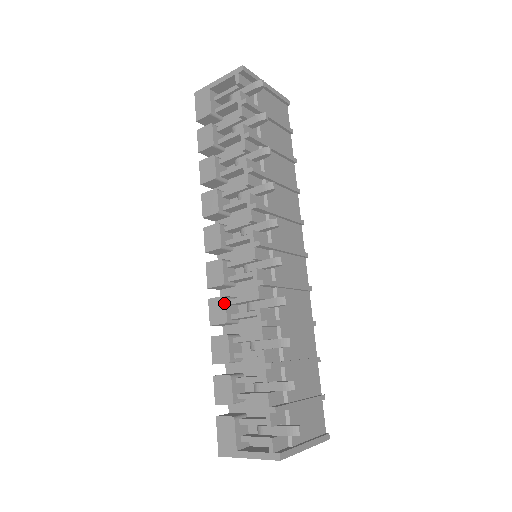
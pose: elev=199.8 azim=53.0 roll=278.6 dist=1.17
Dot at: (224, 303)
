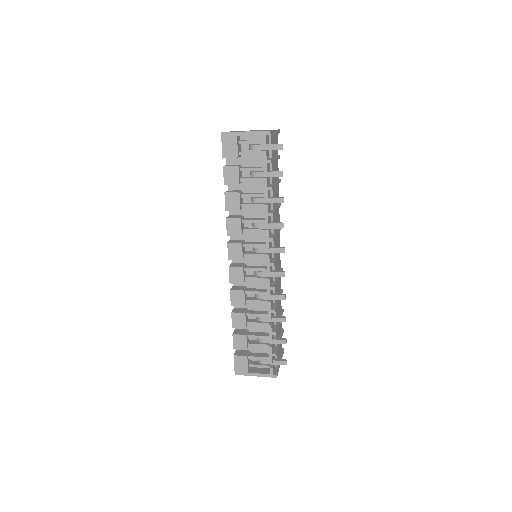
Dot at: (243, 295)
